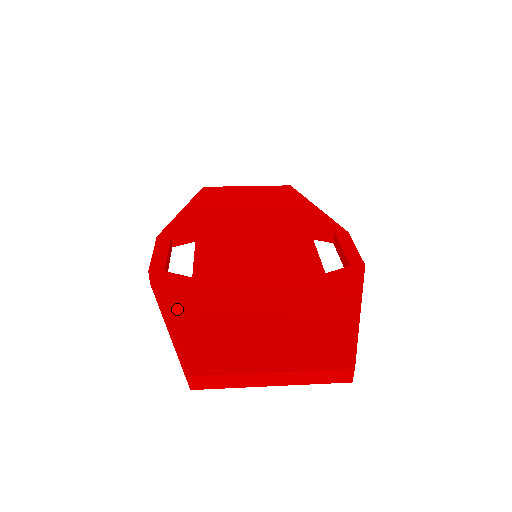
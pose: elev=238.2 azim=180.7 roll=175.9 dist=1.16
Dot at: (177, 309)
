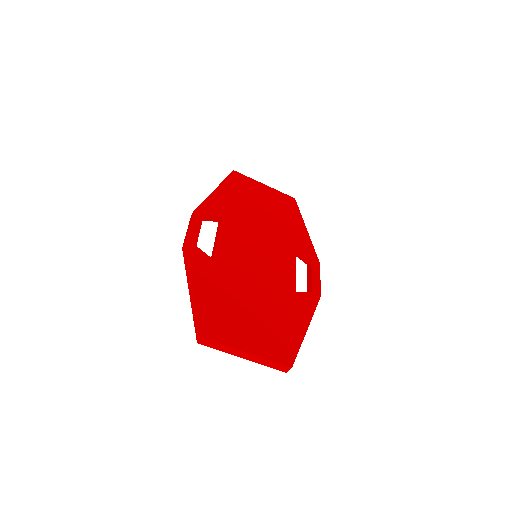
Dot at: (201, 283)
